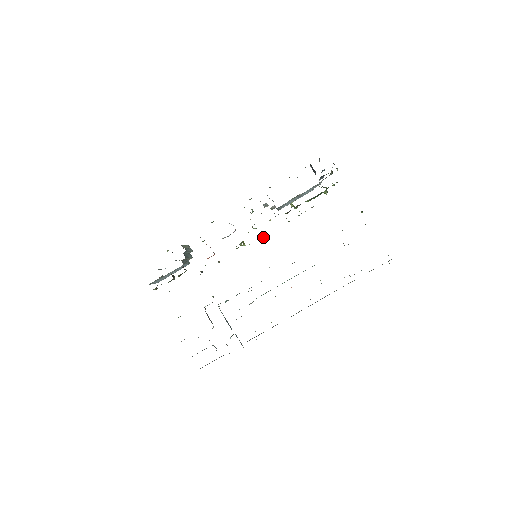
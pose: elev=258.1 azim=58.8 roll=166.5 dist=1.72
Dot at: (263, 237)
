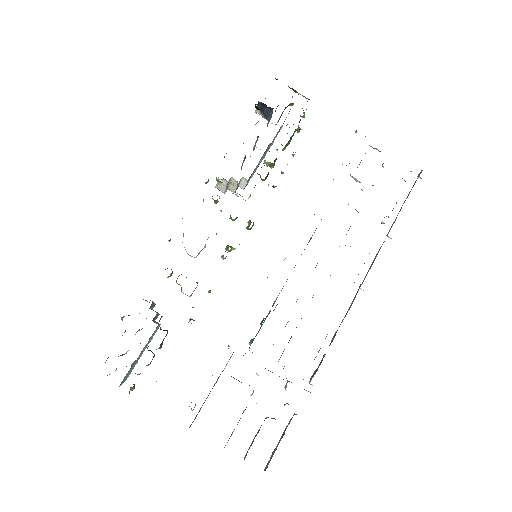
Dot at: (253, 224)
